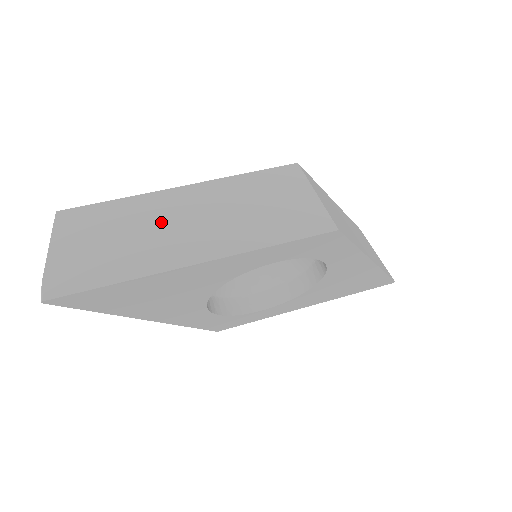
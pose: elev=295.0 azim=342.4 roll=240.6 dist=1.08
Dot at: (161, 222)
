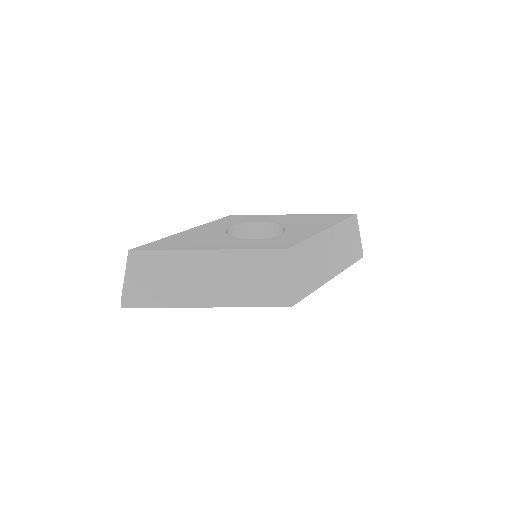
Dot at: (189, 274)
